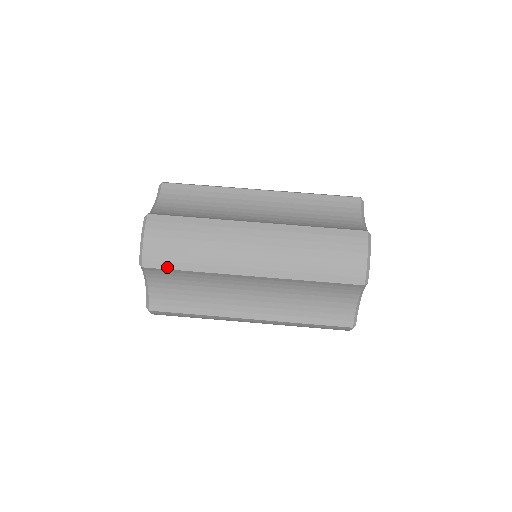
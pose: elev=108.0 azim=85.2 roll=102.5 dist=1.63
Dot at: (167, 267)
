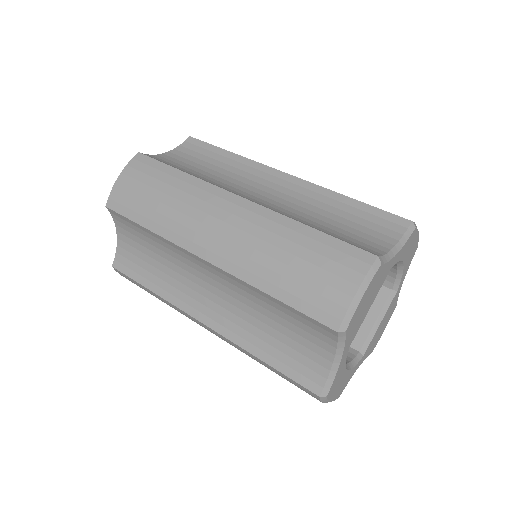
Dot at: (126, 215)
